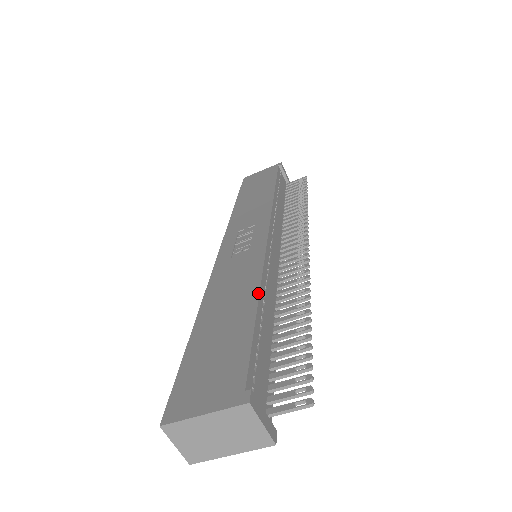
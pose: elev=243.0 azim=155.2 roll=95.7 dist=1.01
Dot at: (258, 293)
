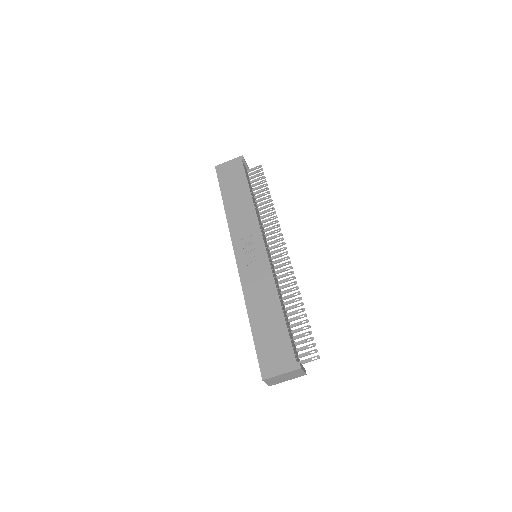
Dot at: (279, 301)
